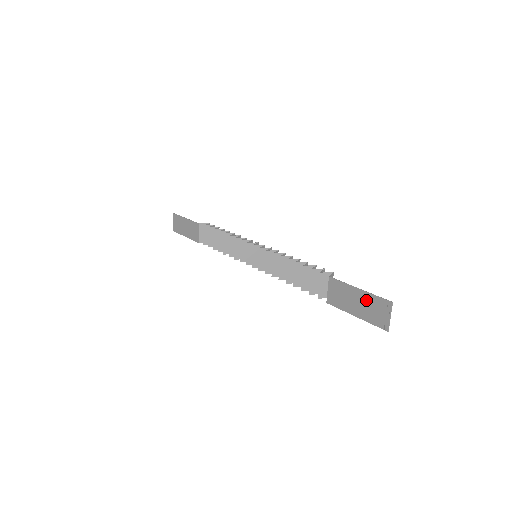
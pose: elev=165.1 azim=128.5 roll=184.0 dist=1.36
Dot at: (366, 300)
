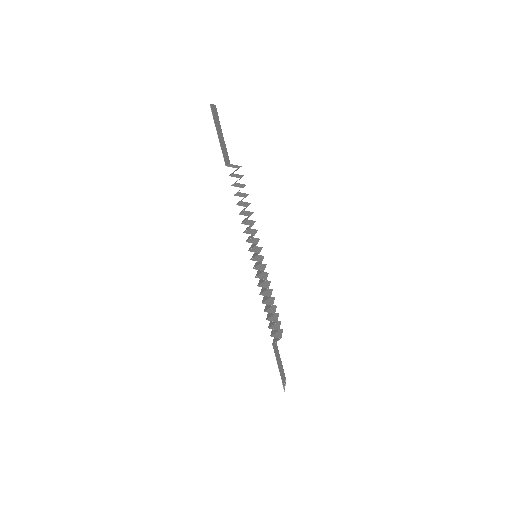
Dot at: (219, 127)
